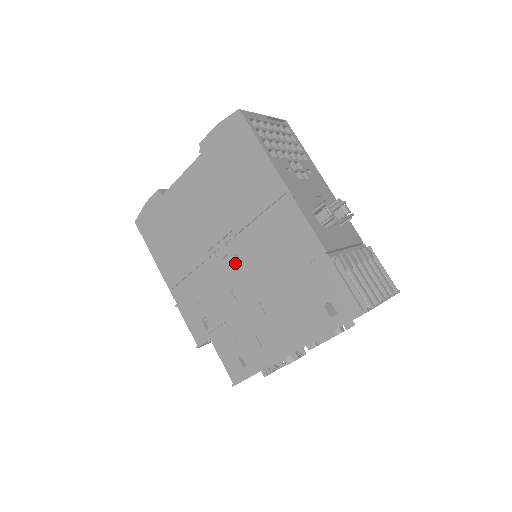
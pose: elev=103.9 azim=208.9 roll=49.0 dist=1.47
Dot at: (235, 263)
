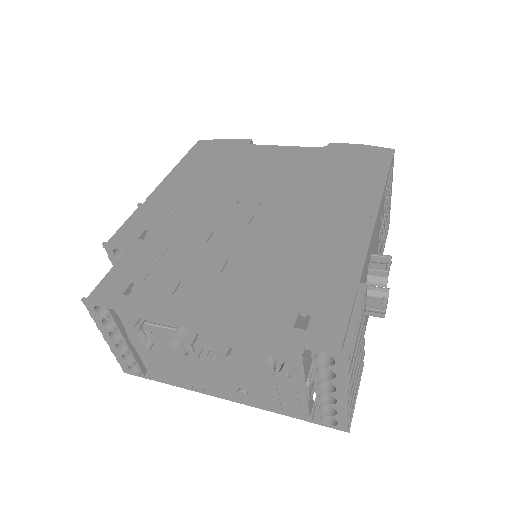
Dot at: (249, 218)
